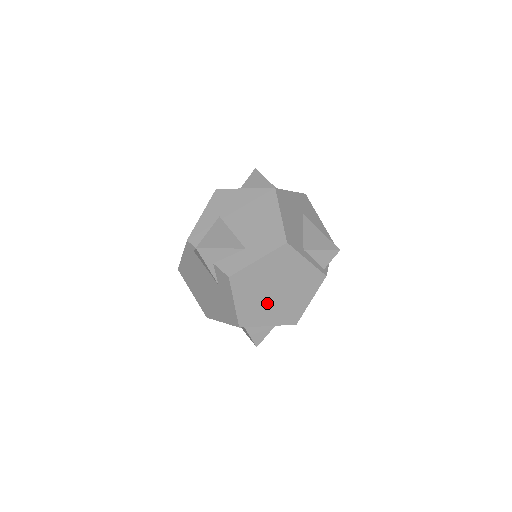
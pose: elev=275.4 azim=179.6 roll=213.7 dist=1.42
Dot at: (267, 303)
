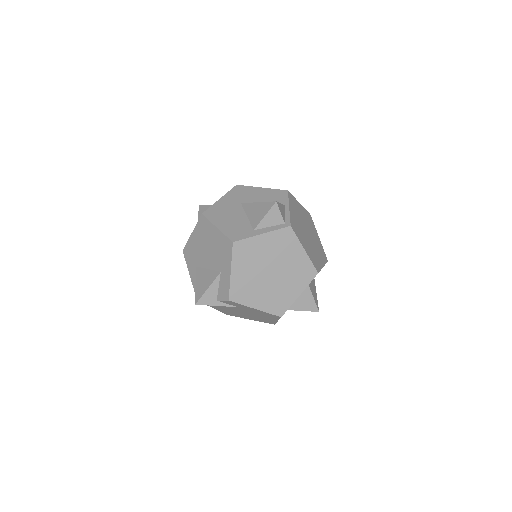
Dot at: (277, 285)
